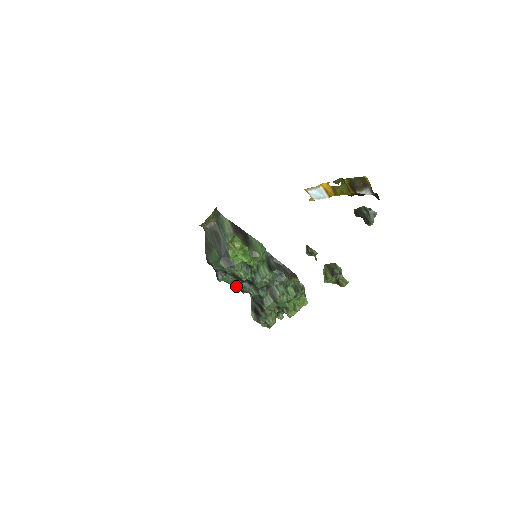
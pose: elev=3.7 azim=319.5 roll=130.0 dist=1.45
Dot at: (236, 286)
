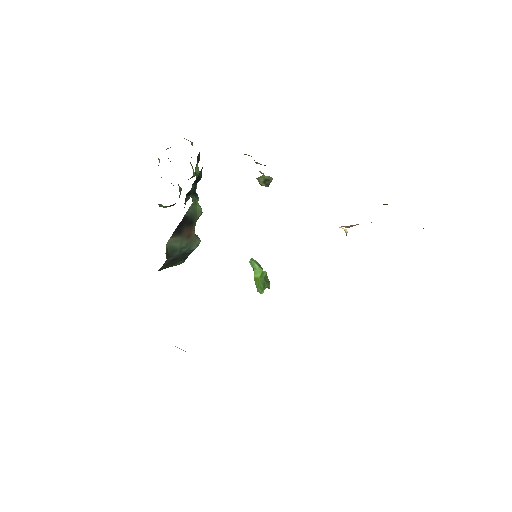
Dot at: occluded
